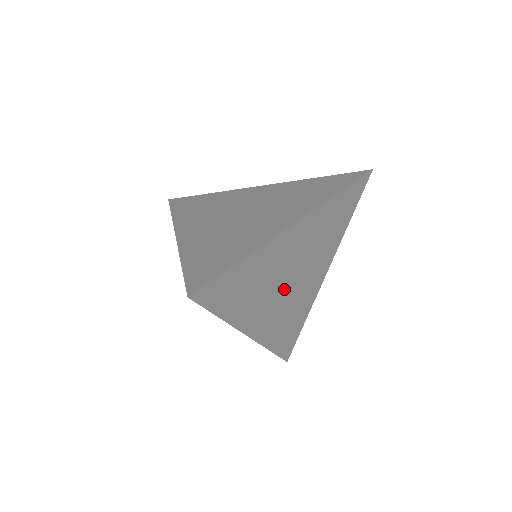
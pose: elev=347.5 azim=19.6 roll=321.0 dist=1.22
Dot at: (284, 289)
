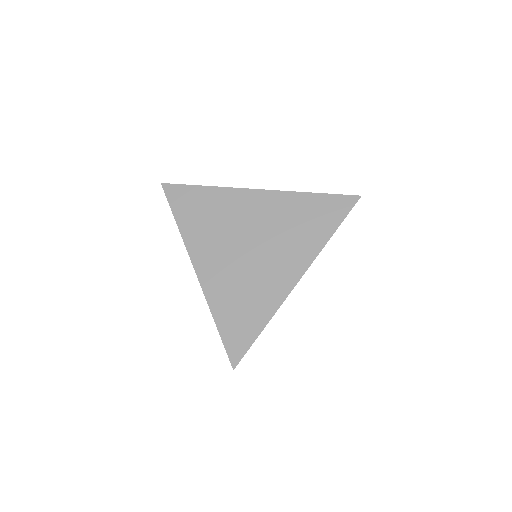
Dot at: occluded
